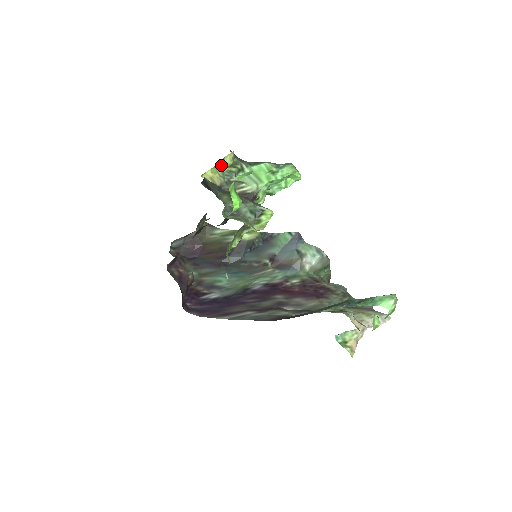
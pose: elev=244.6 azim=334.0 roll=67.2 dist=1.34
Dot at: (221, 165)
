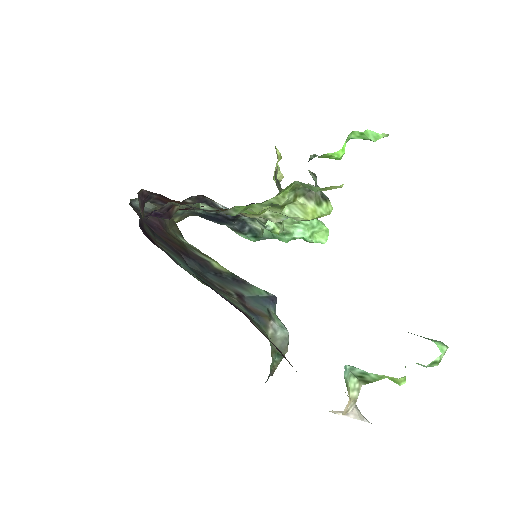
Dot at: (275, 170)
